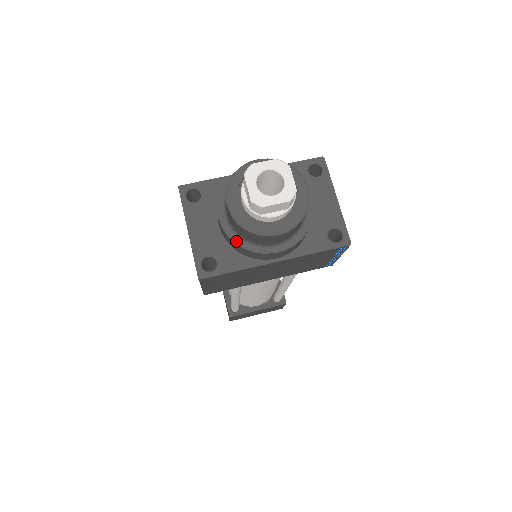
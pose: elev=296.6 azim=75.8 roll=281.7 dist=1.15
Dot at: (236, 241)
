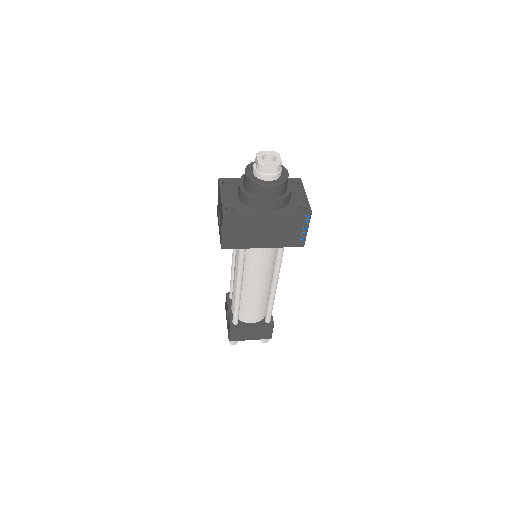
Dot at: (247, 194)
